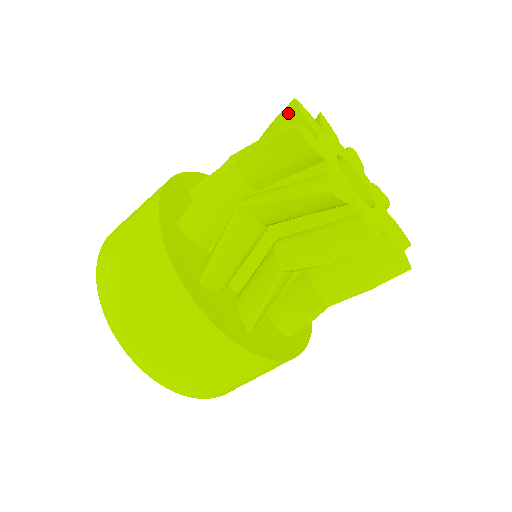
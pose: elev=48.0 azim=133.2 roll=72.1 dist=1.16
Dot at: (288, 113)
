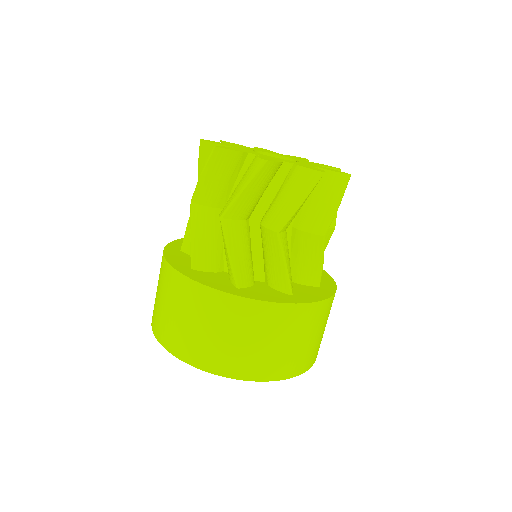
Dot at: (203, 151)
